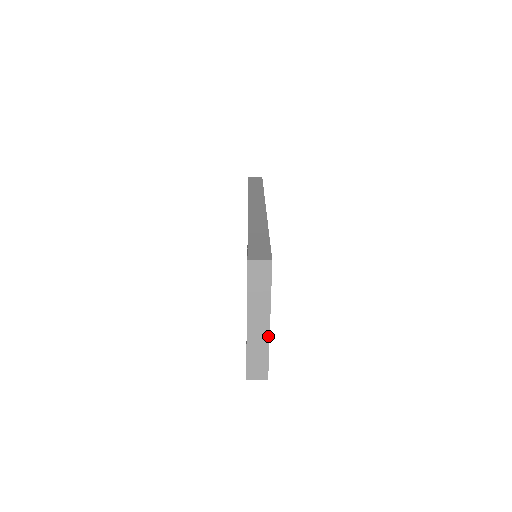
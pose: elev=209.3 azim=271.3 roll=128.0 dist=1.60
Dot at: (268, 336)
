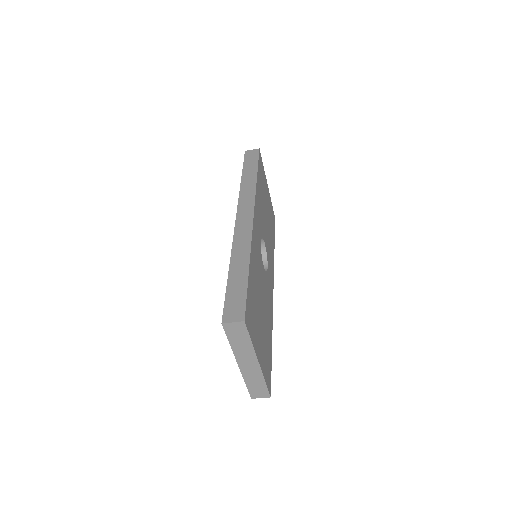
Dot at: (260, 370)
